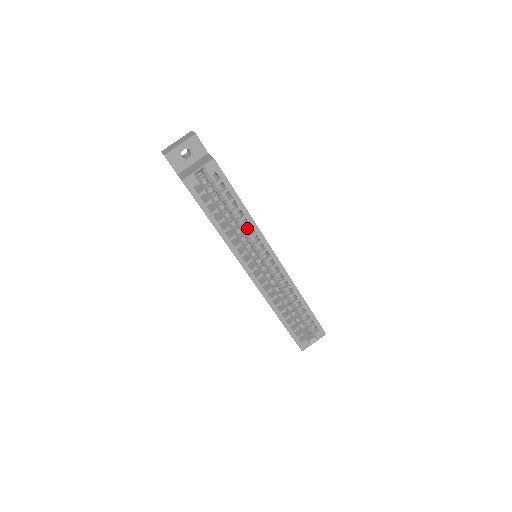
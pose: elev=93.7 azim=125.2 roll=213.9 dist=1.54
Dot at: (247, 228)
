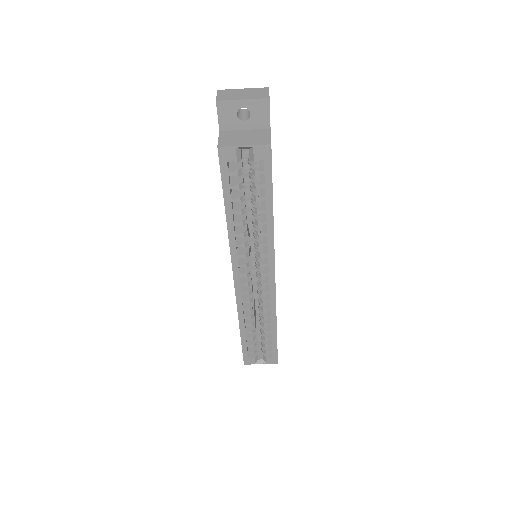
Dot at: (261, 234)
